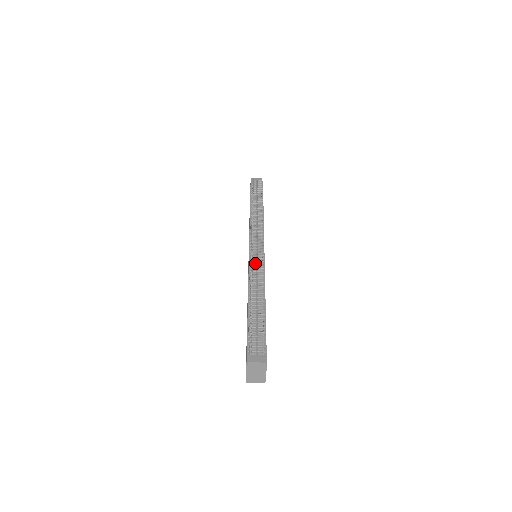
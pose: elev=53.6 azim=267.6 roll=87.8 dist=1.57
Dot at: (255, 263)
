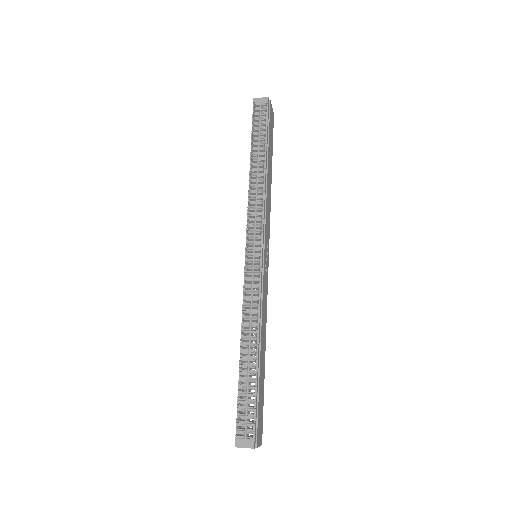
Dot at: (250, 281)
